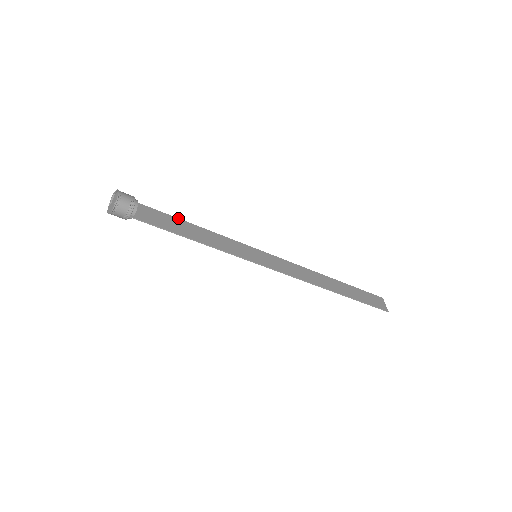
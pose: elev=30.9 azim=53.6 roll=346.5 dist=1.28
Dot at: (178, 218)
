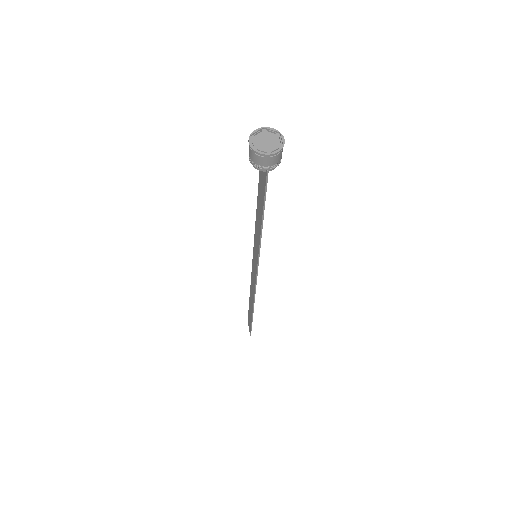
Dot at: occluded
